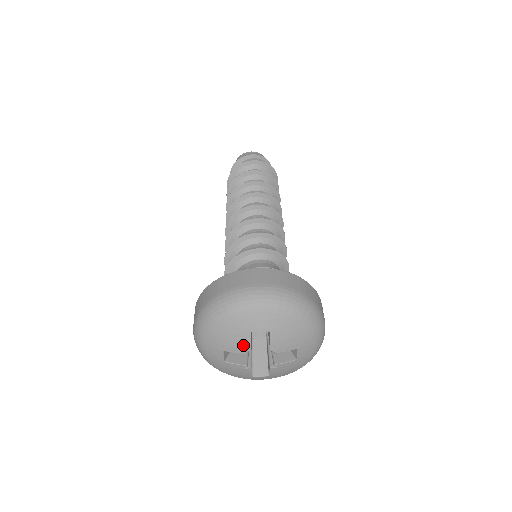
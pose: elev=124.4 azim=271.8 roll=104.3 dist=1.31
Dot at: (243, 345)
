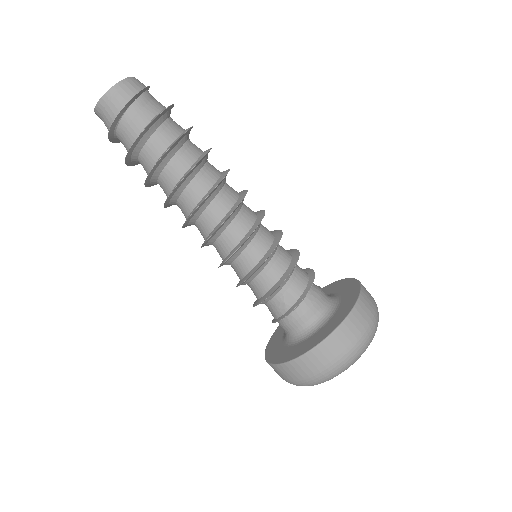
Dot at: occluded
